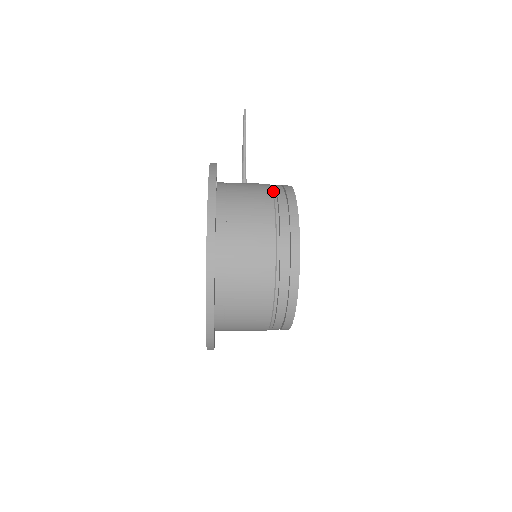
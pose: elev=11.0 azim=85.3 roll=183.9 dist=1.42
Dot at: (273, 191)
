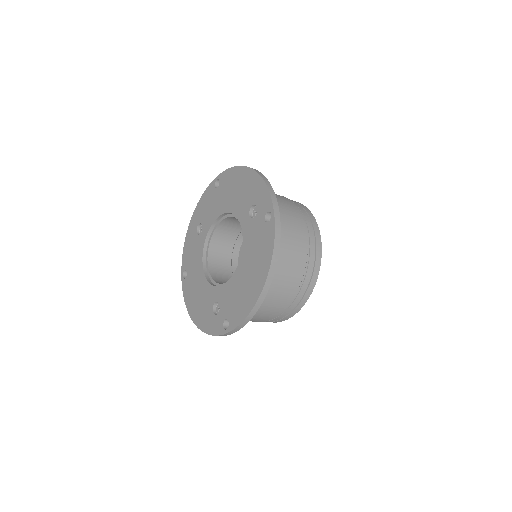
Dot at: occluded
